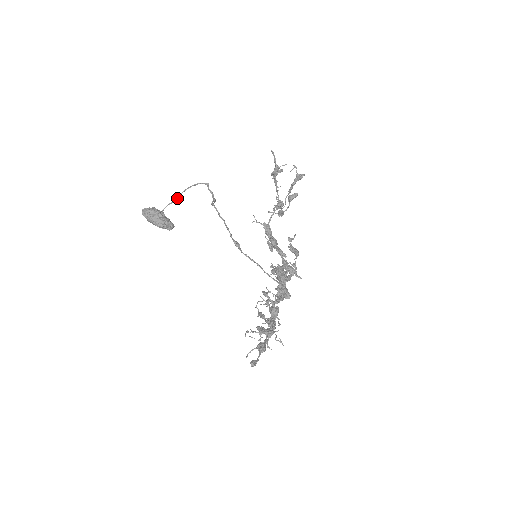
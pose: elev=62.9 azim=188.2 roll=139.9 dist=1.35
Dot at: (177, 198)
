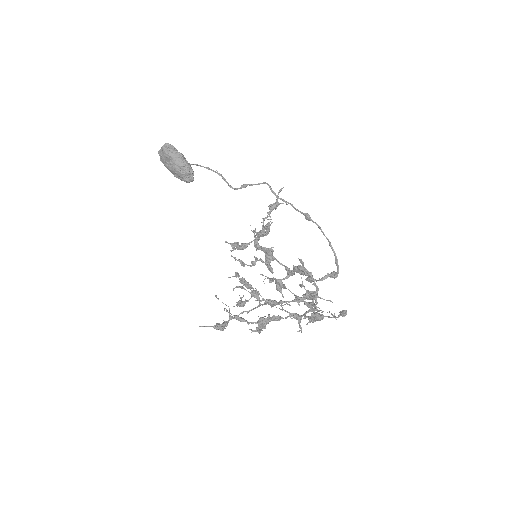
Dot at: (190, 164)
